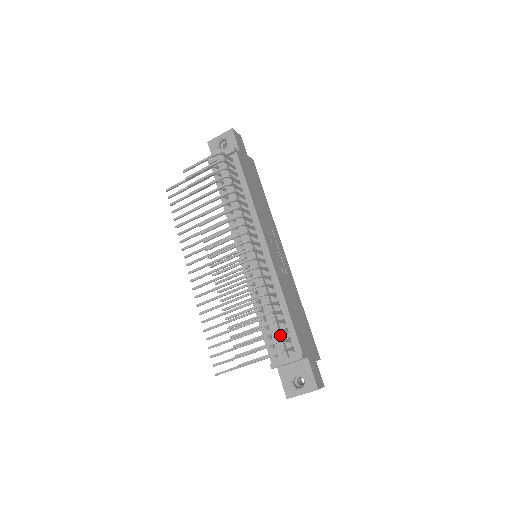
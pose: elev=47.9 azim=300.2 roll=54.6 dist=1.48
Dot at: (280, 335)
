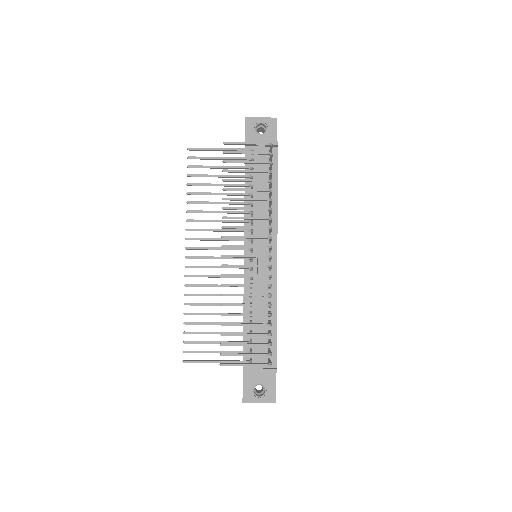
Dot at: occluded
